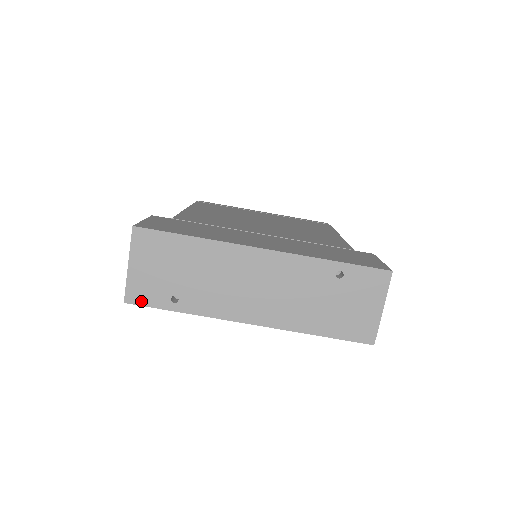
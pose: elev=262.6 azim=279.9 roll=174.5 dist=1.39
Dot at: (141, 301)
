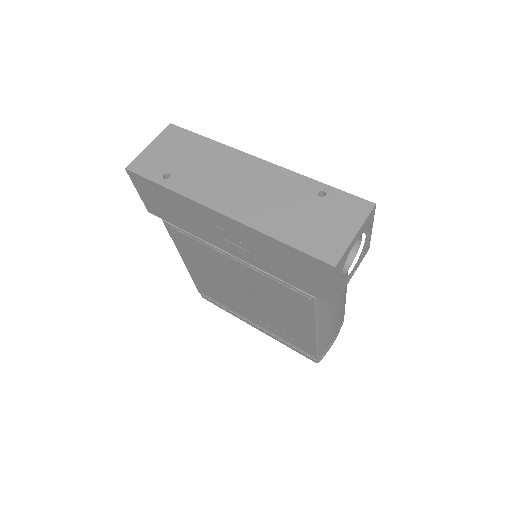
Dot at: (139, 171)
